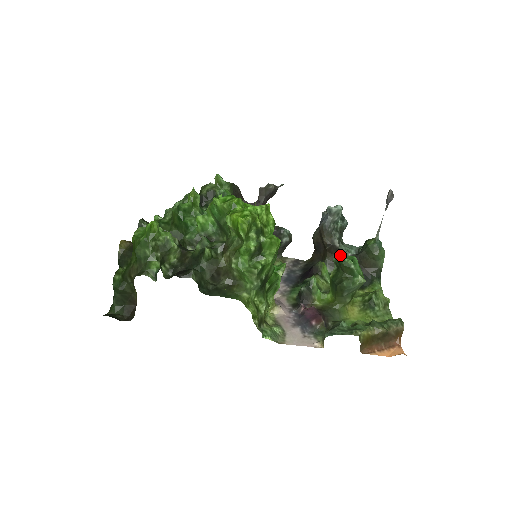
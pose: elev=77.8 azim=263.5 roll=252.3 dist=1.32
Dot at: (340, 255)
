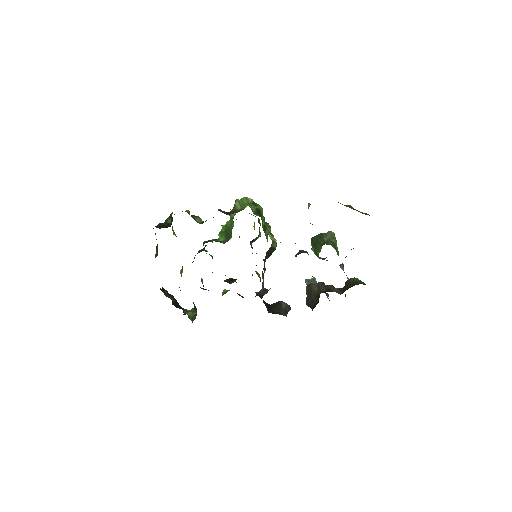
Dot at: (311, 238)
